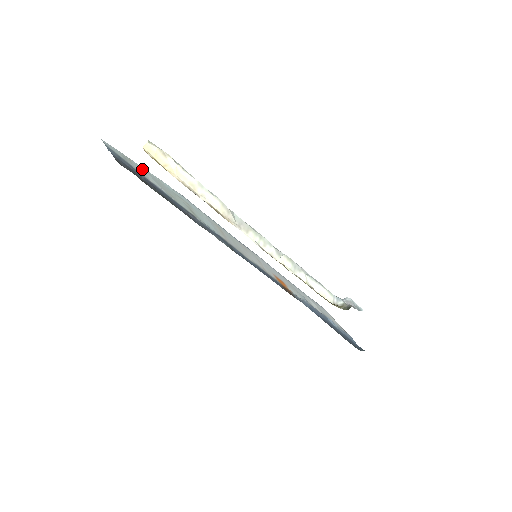
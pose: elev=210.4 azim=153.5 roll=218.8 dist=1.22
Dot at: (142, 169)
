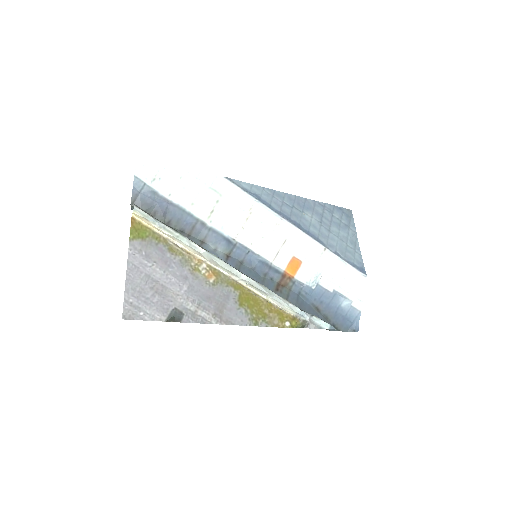
Dot at: (175, 177)
